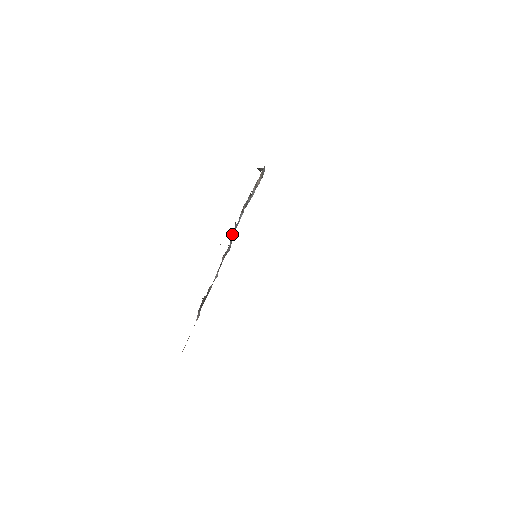
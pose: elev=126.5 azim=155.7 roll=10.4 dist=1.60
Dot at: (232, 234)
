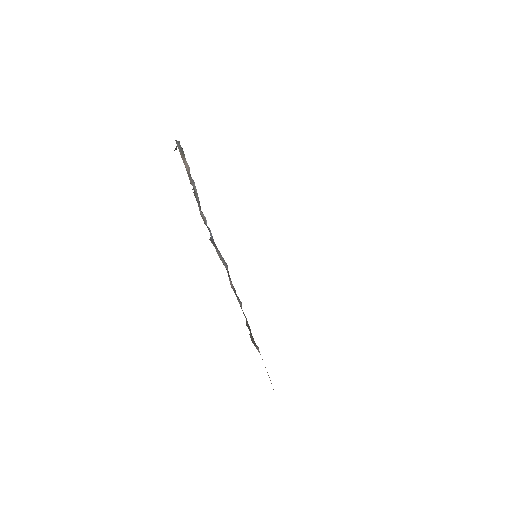
Dot at: (218, 255)
